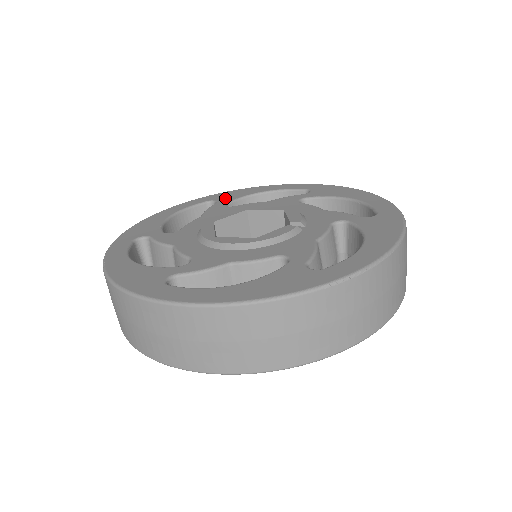
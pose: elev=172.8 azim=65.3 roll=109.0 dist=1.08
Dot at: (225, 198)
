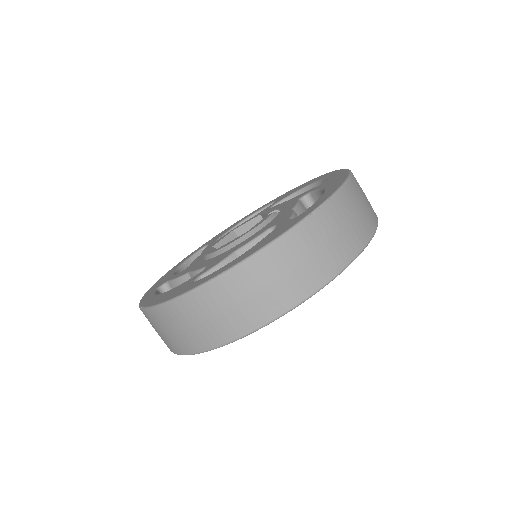
Dot at: (214, 239)
